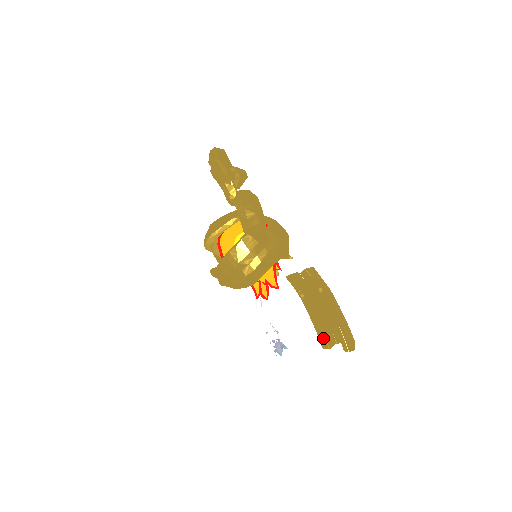
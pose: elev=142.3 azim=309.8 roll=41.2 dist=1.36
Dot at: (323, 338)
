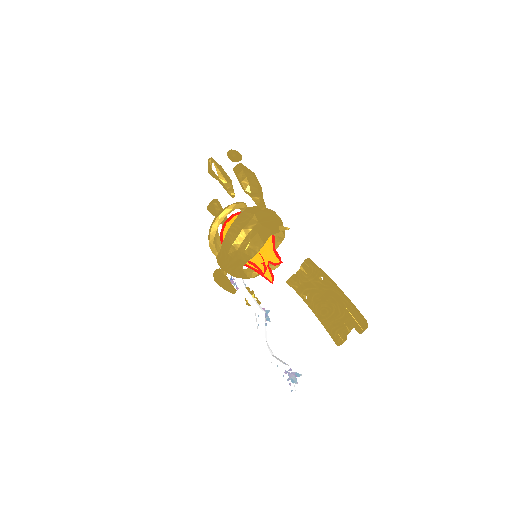
Dot at: (335, 333)
